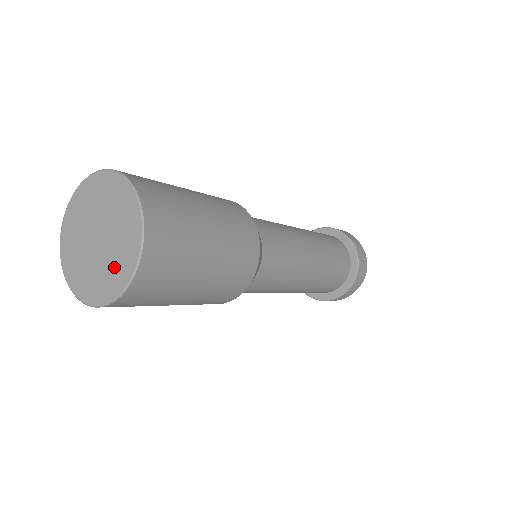
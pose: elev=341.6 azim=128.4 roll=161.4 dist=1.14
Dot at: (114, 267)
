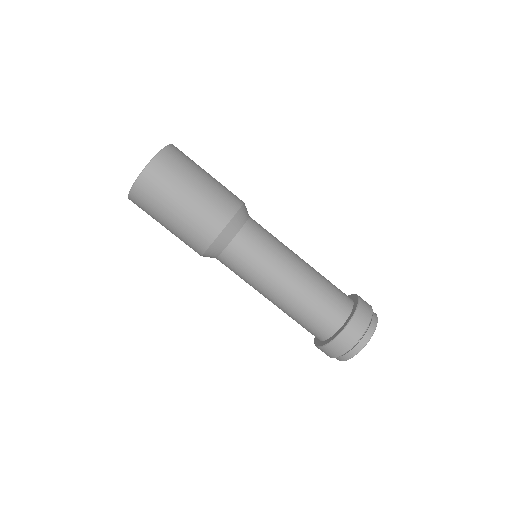
Dot at: occluded
